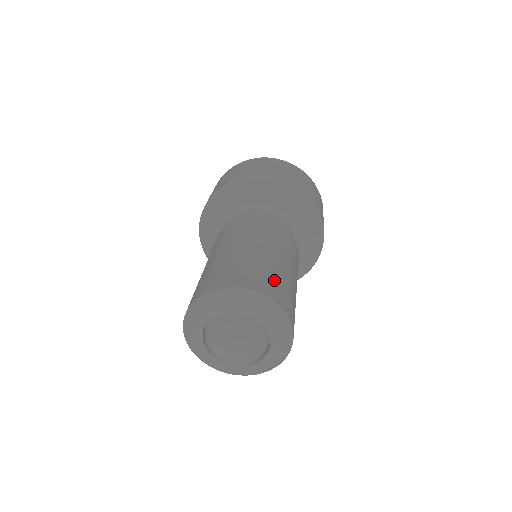
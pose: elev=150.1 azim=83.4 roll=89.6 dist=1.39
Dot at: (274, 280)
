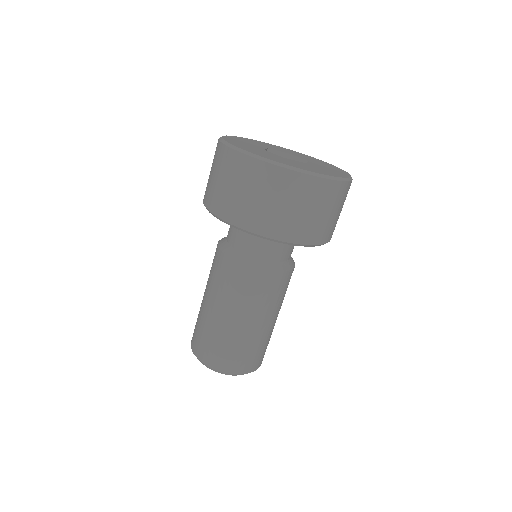
Dot at: (248, 355)
